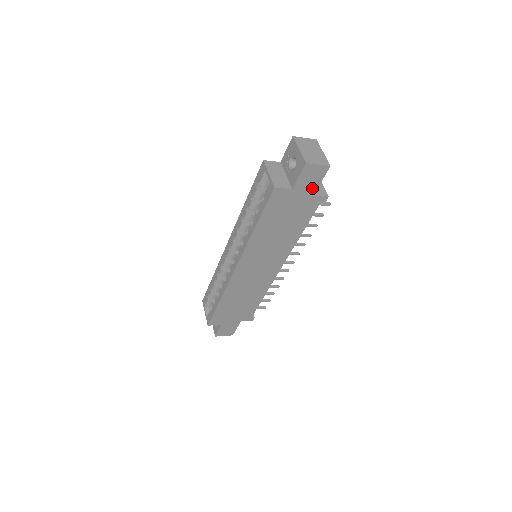
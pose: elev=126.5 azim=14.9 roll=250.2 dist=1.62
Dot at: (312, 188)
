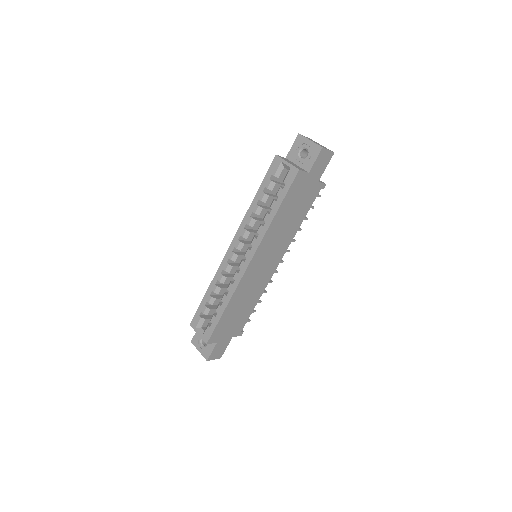
Dot at: (319, 174)
